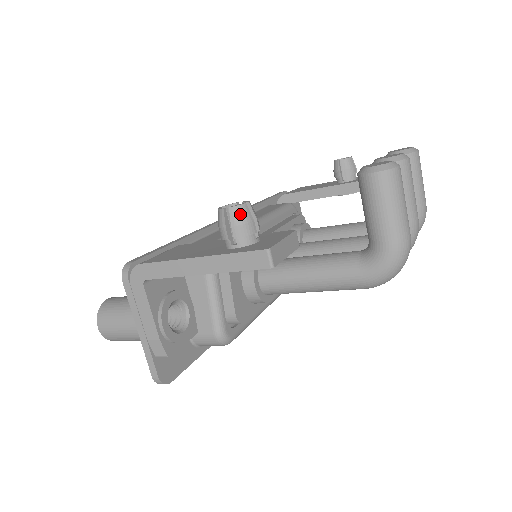
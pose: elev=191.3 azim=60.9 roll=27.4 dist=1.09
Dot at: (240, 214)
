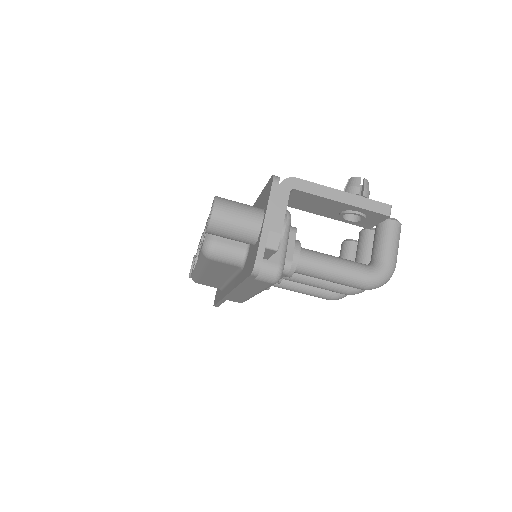
Dot at: (368, 185)
